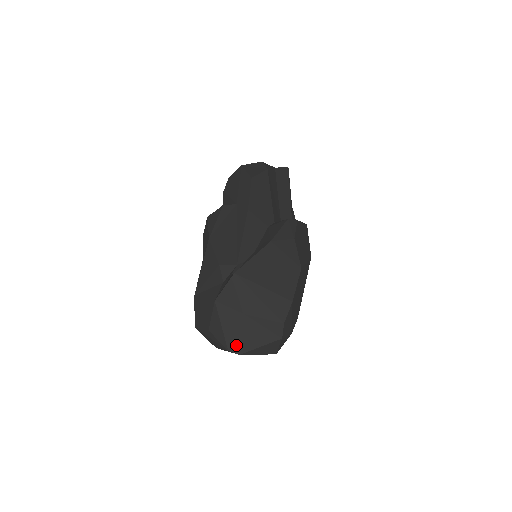
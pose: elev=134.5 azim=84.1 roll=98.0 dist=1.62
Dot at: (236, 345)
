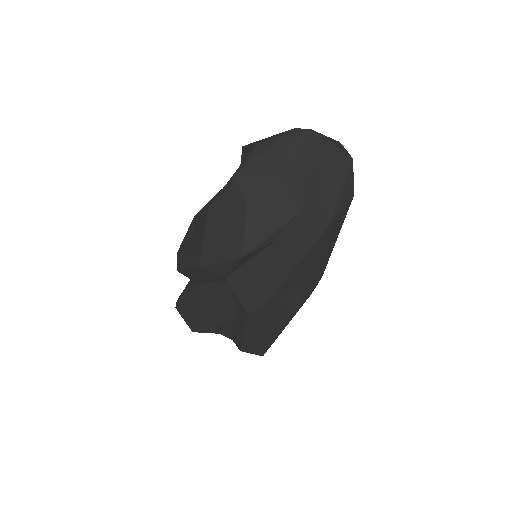
Dot at: occluded
